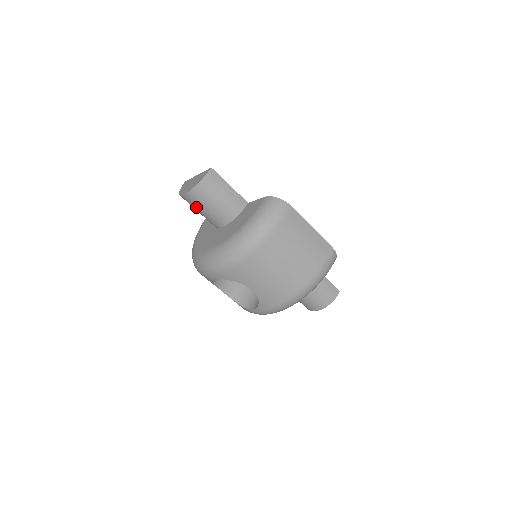
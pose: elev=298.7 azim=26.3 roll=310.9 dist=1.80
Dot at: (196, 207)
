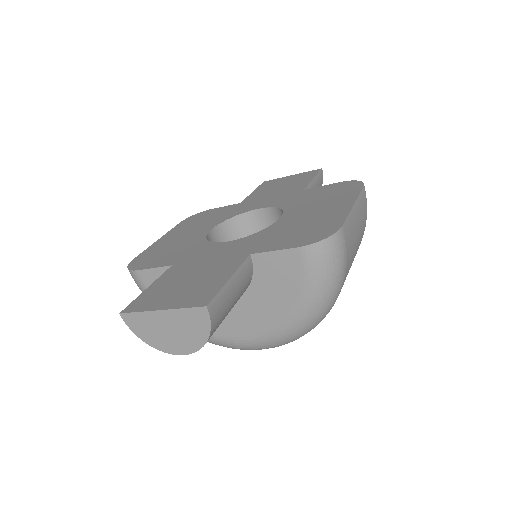
Dot at: occluded
